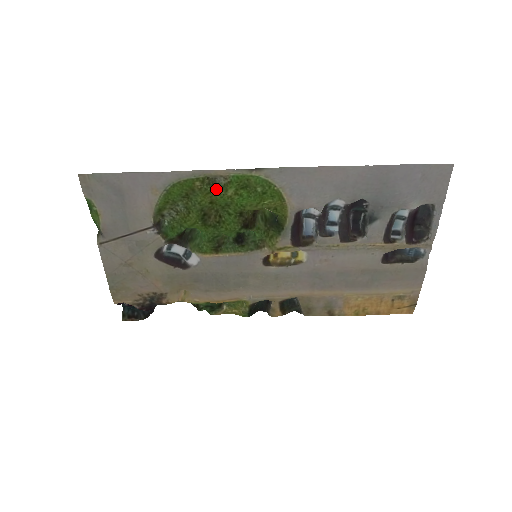
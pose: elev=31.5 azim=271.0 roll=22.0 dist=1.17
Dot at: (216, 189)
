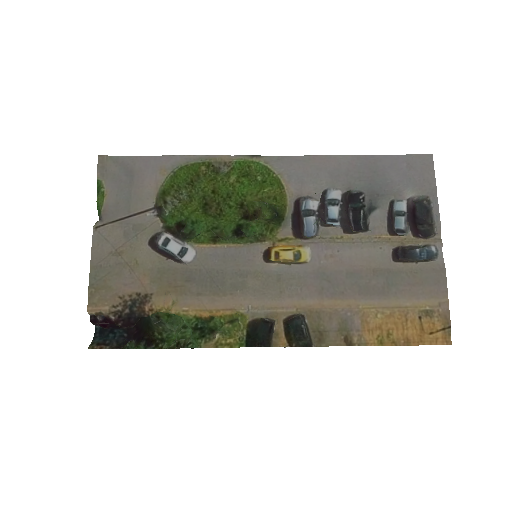
Dot at: (219, 177)
